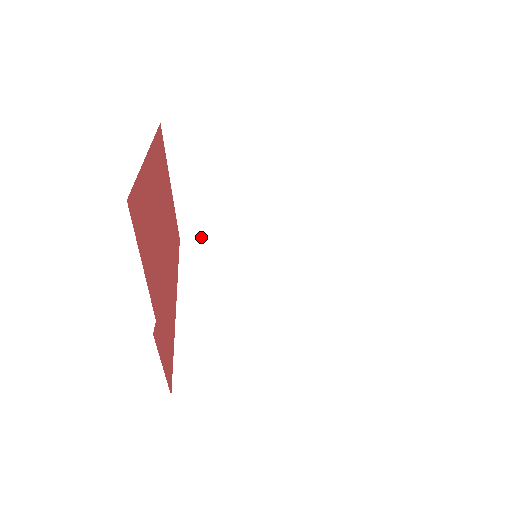
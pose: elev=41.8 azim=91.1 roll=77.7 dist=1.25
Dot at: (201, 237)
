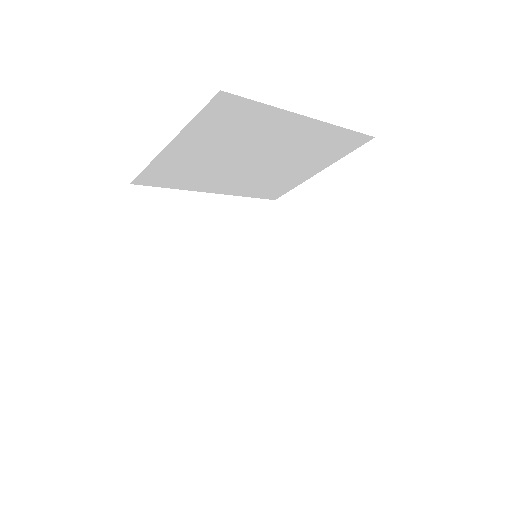
Dot at: (156, 185)
